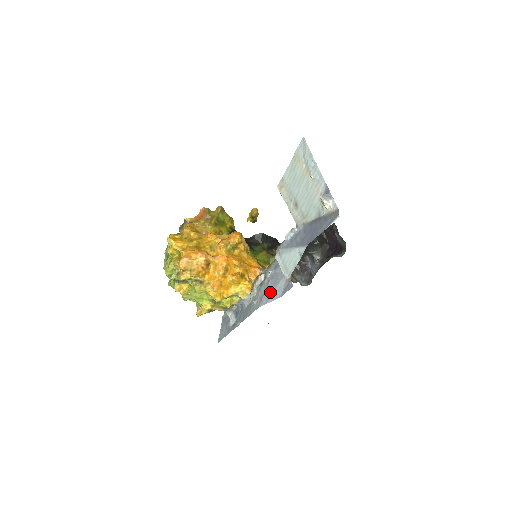
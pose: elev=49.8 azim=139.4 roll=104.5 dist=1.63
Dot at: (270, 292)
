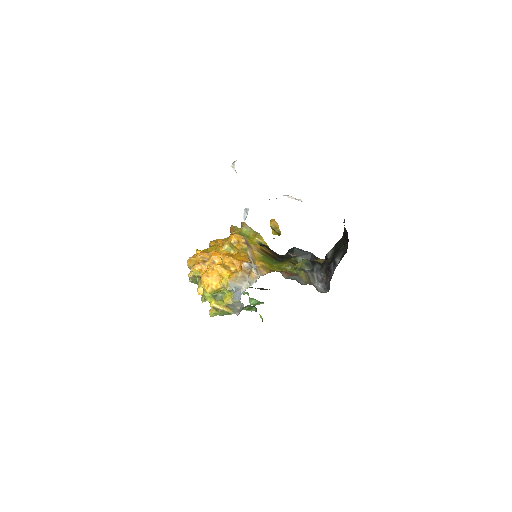
Dot at: occluded
